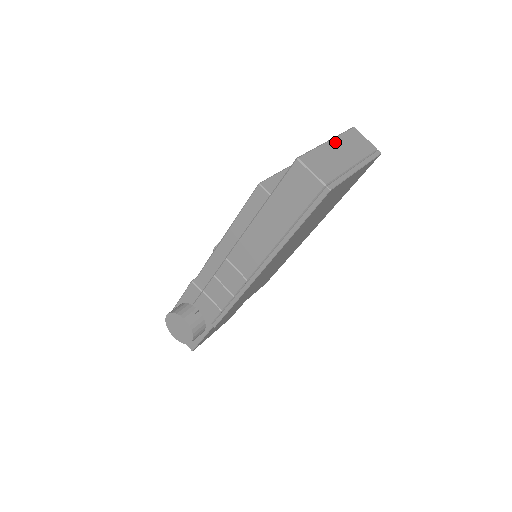
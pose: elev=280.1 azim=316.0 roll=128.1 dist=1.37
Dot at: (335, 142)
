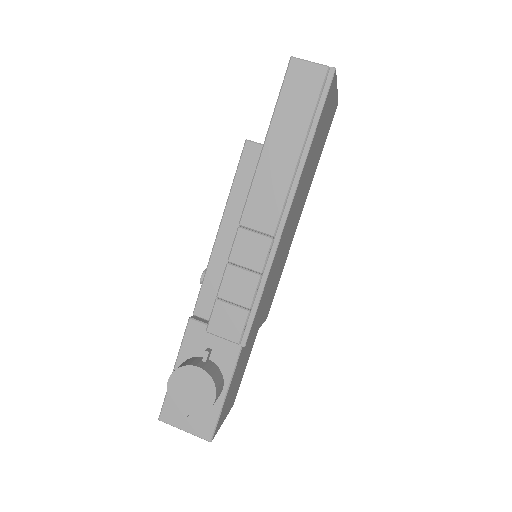
Dot at: occluded
